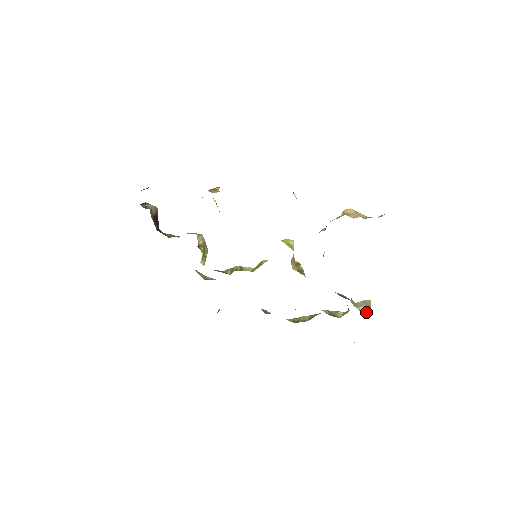
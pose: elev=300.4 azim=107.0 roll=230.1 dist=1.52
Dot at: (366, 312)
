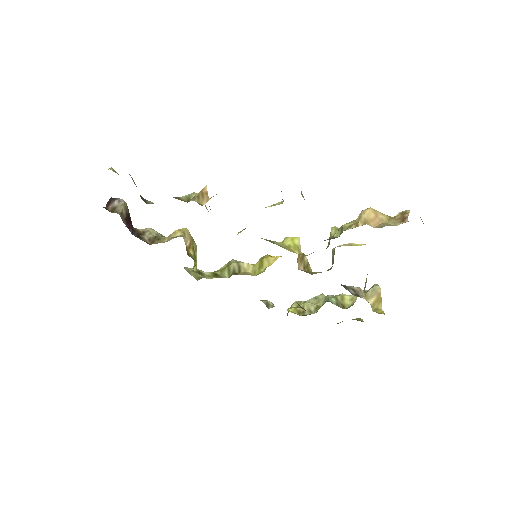
Dot at: (377, 306)
